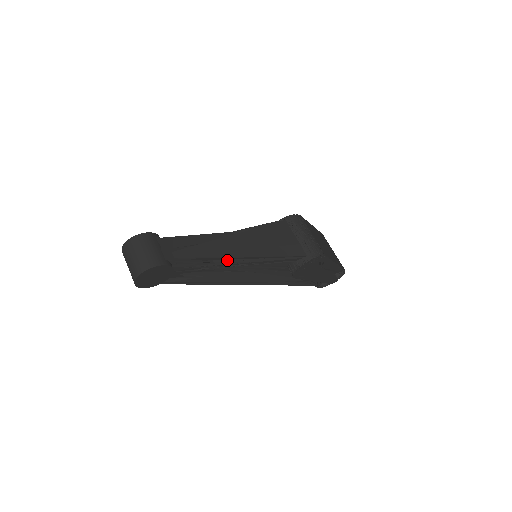
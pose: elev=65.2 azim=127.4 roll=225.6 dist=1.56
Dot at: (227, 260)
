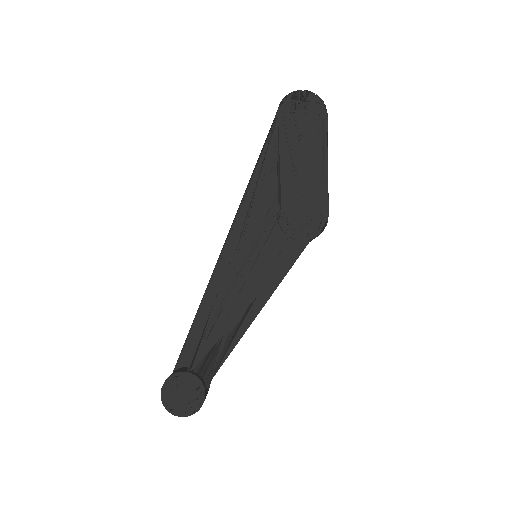
Dot at: occluded
